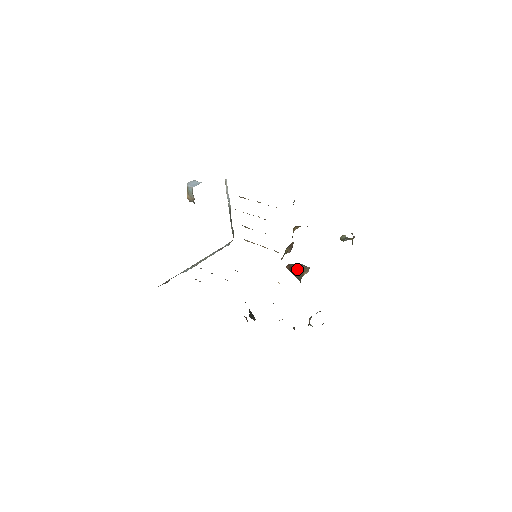
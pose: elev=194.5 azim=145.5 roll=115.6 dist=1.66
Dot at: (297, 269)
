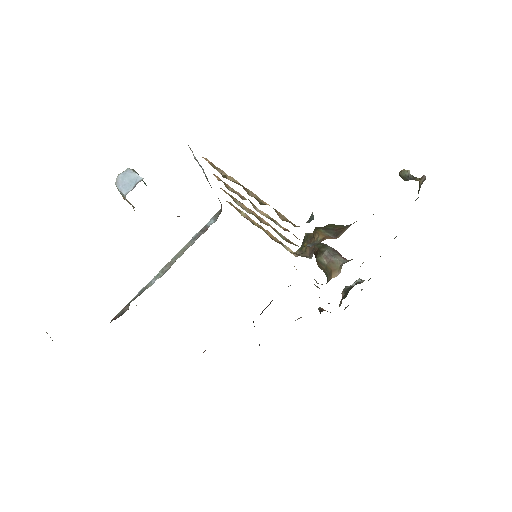
Dot at: (323, 261)
